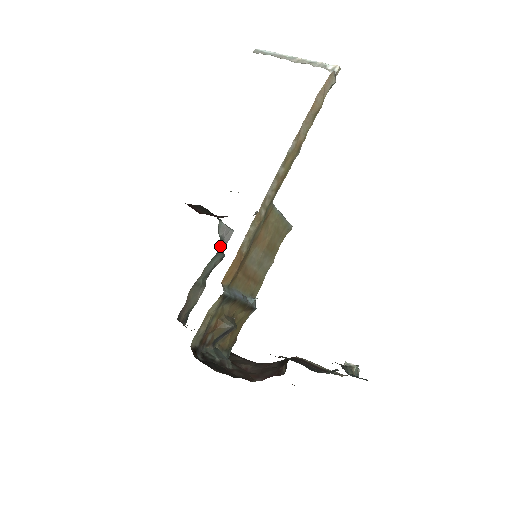
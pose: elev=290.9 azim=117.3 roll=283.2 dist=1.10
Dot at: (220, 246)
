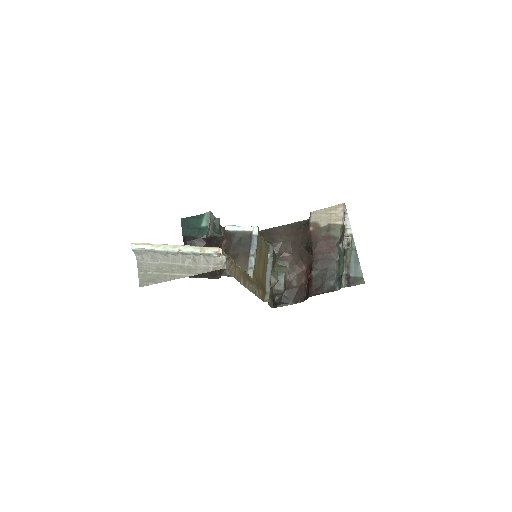
Dot at: (215, 227)
